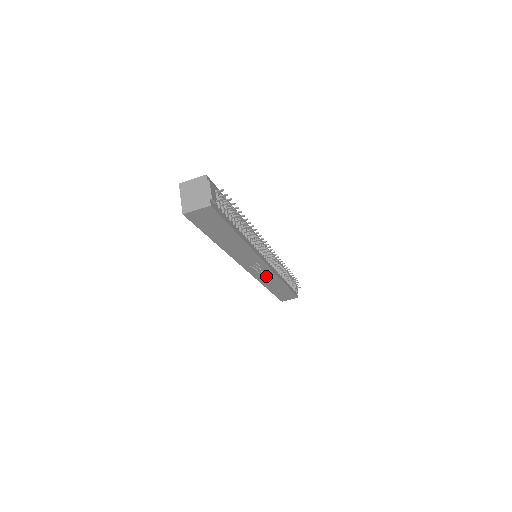
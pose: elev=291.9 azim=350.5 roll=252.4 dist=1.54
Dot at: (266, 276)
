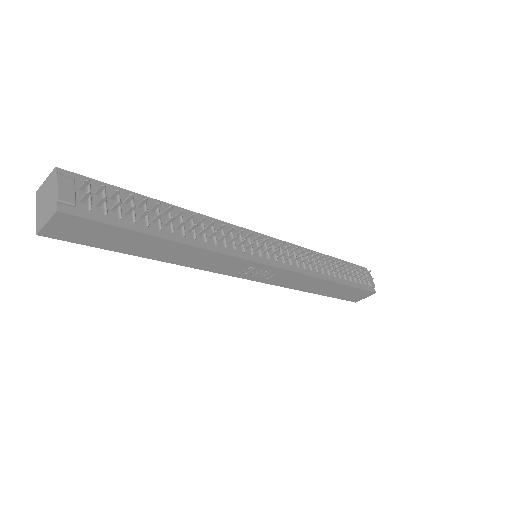
Dot at: (288, 279)
